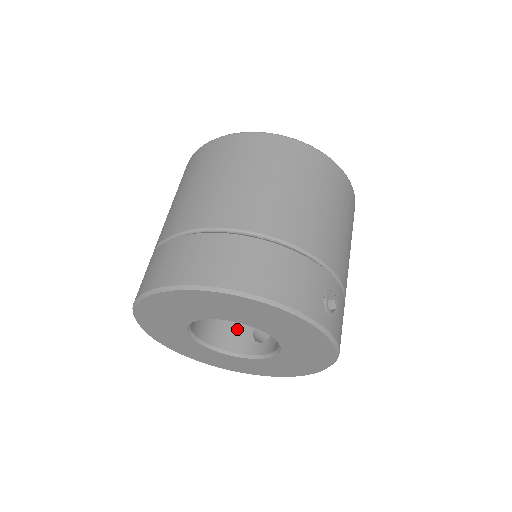
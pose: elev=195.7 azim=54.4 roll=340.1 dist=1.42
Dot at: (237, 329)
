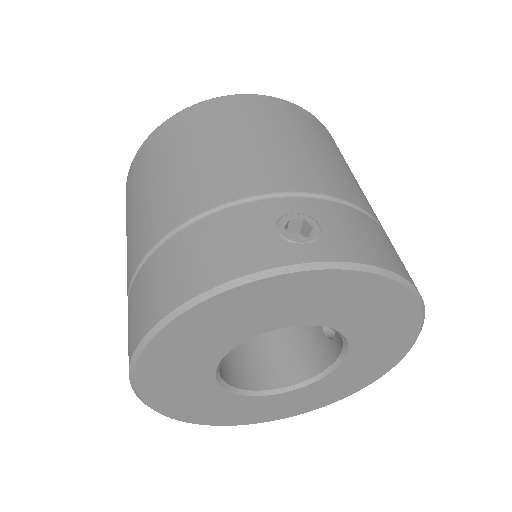
Dot at: (308, 343)
